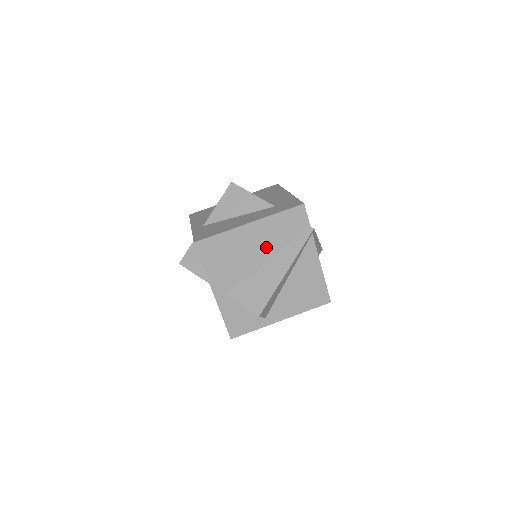
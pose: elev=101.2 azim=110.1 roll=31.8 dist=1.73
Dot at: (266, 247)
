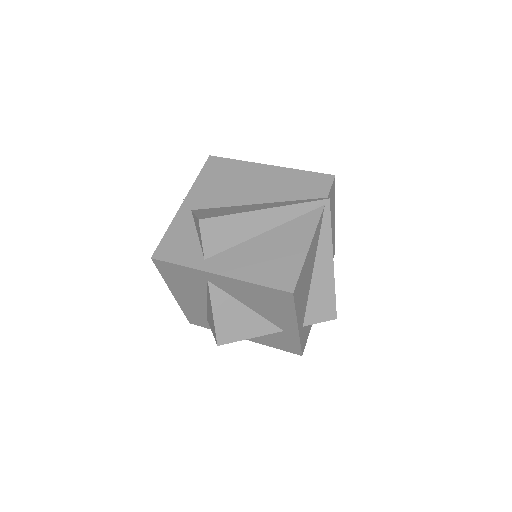
Dot at: (267, 192)
